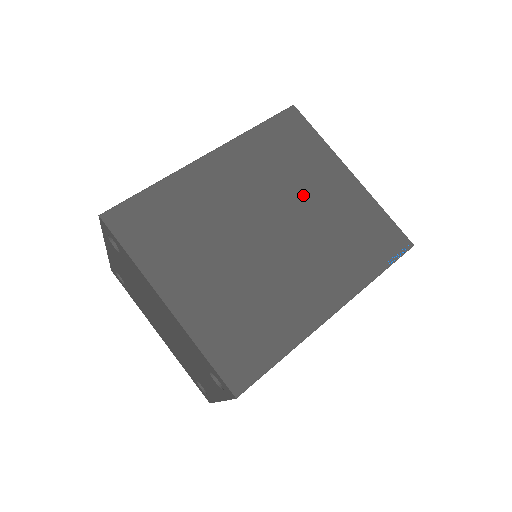
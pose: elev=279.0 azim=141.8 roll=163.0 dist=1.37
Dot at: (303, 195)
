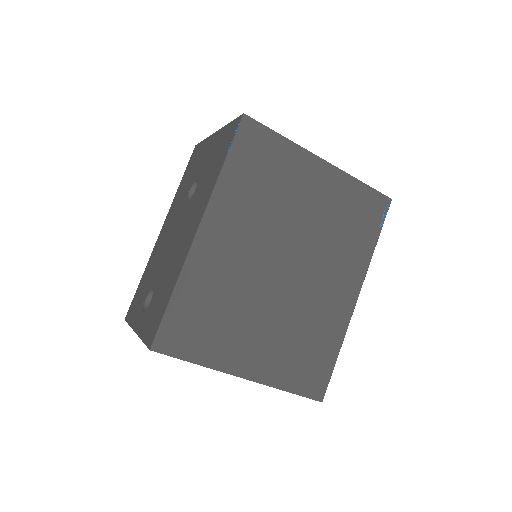
Dot at: (295, 212)
